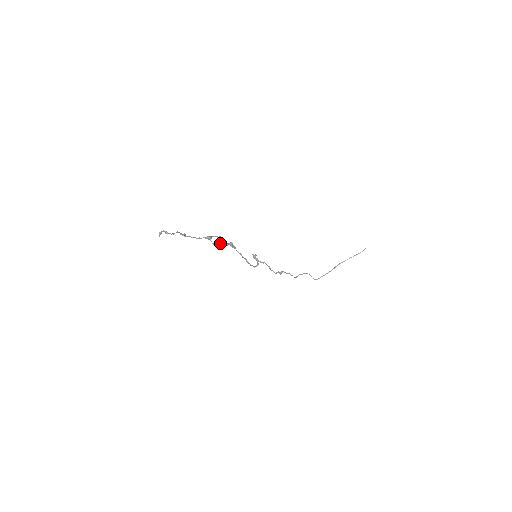
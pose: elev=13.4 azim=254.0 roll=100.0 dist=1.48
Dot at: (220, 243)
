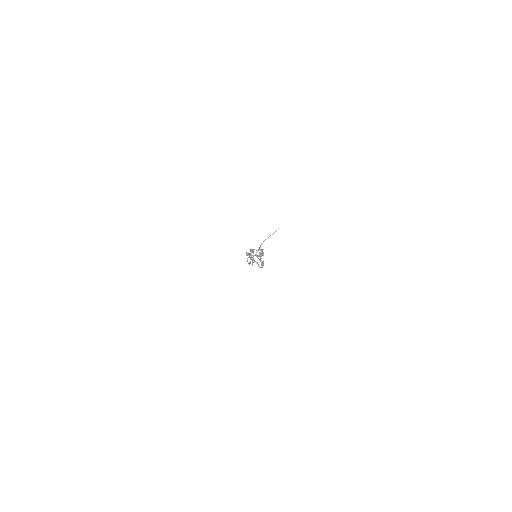
Dot at: (256, 254)
